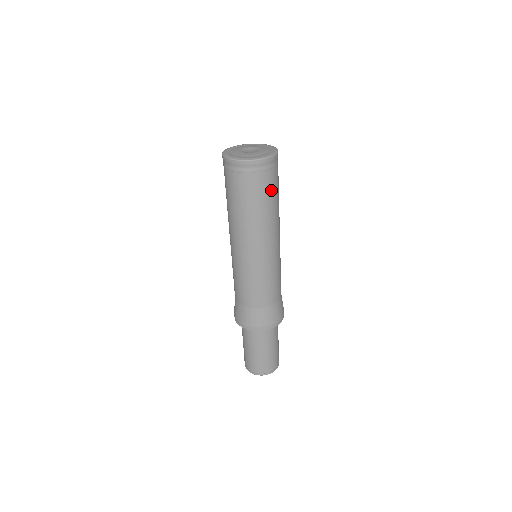
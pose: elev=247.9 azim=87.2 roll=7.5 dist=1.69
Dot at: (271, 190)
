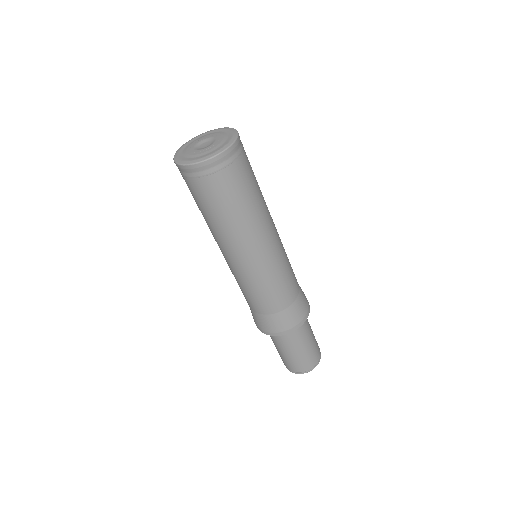
Dot at: (244, 185)
